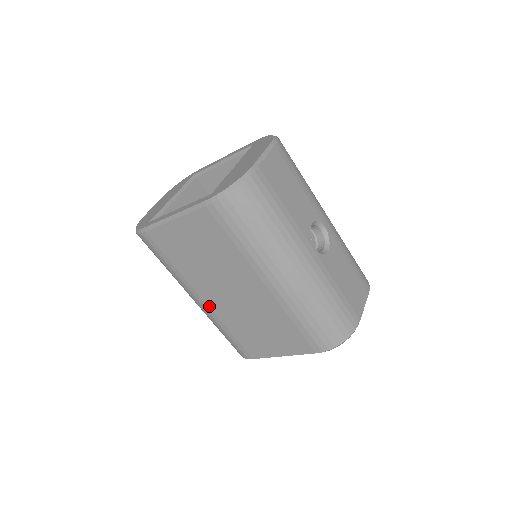
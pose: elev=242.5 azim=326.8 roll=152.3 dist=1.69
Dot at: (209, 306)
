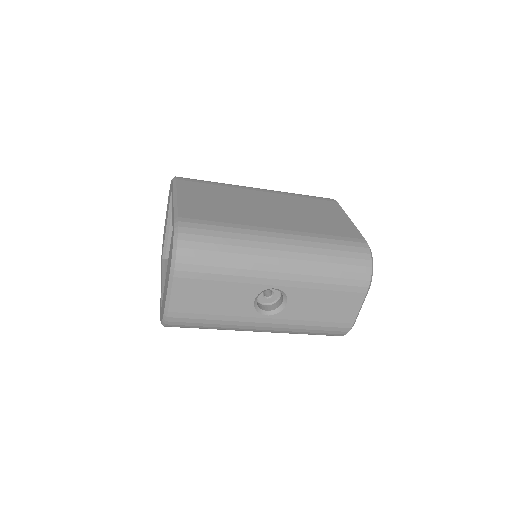
Dot at: occluded
